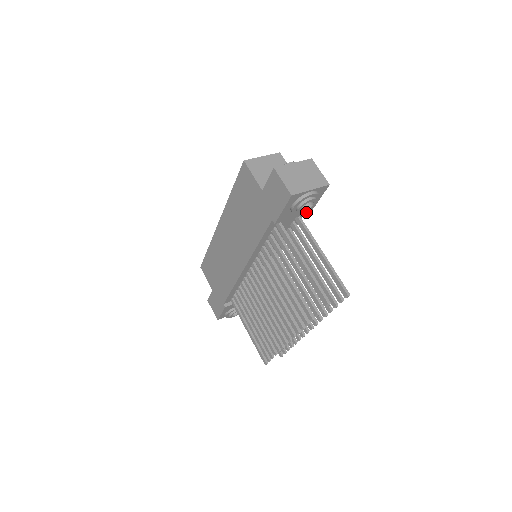
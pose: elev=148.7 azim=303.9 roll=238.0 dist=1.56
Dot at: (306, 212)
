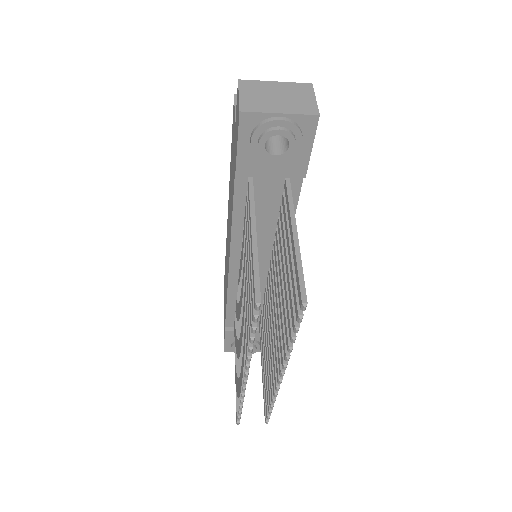
Dot at: (295, 172)
